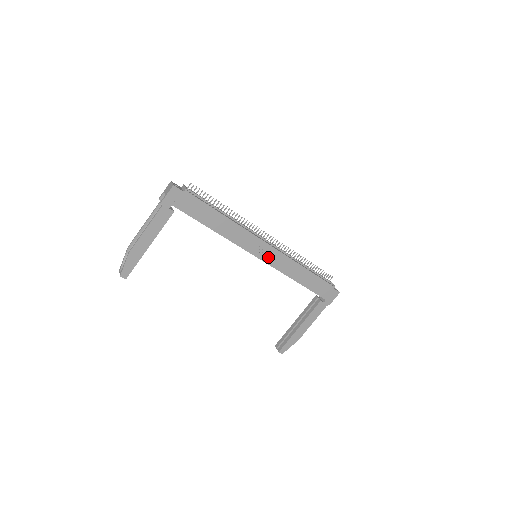
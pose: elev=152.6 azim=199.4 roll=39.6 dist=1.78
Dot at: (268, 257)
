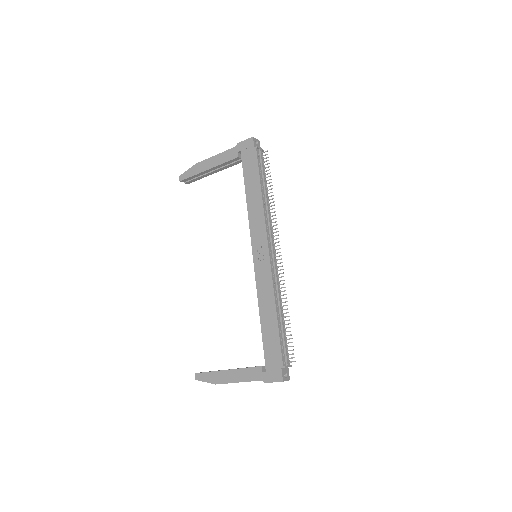
Dot at: (260, 263)
